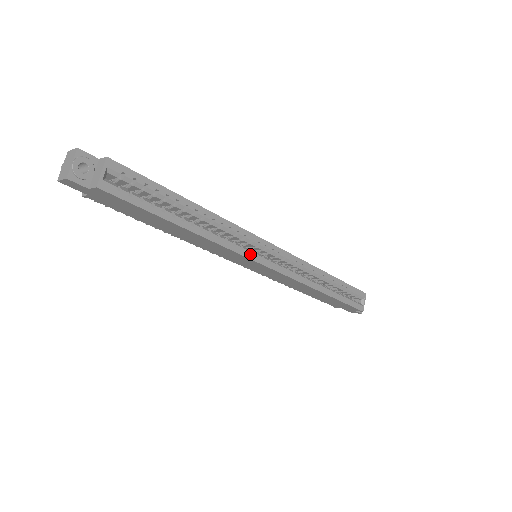
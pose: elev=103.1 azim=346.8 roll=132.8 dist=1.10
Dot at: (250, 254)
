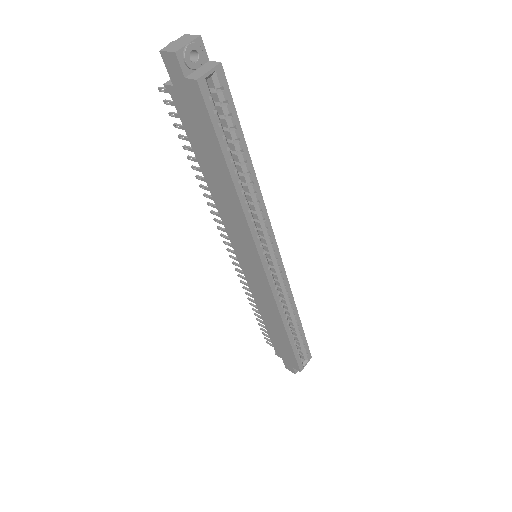
Dot at: (260, 247)
